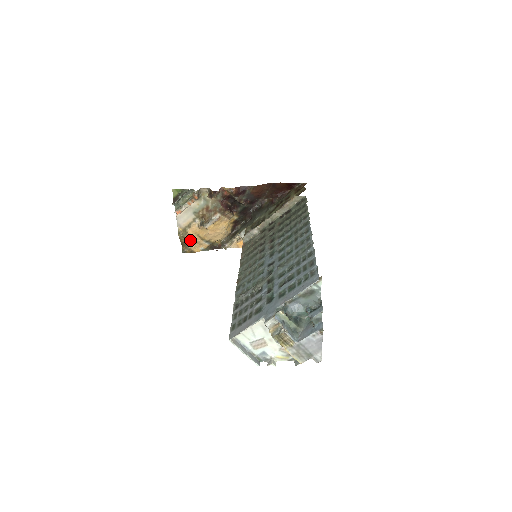
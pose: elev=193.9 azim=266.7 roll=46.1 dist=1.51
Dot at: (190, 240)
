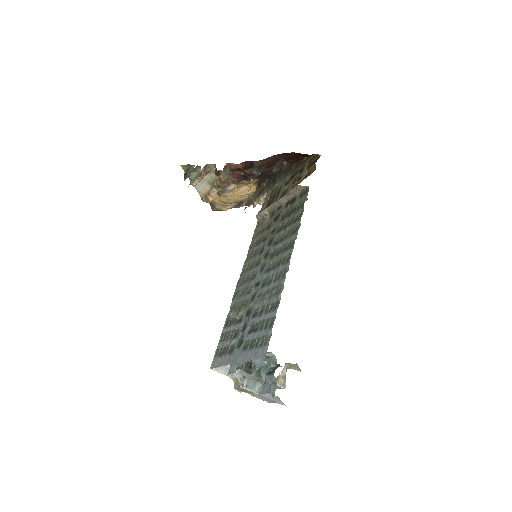
Dot at: (215, 203)
